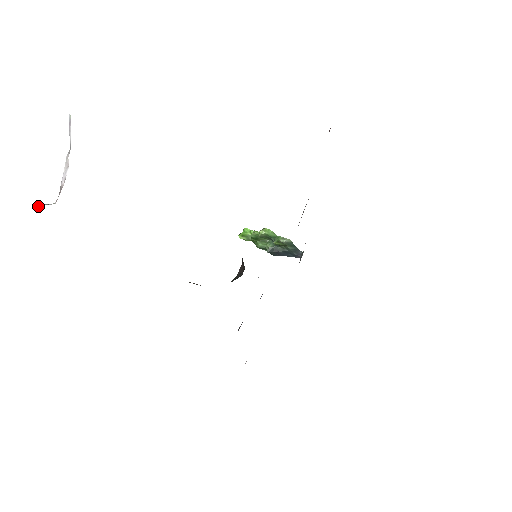
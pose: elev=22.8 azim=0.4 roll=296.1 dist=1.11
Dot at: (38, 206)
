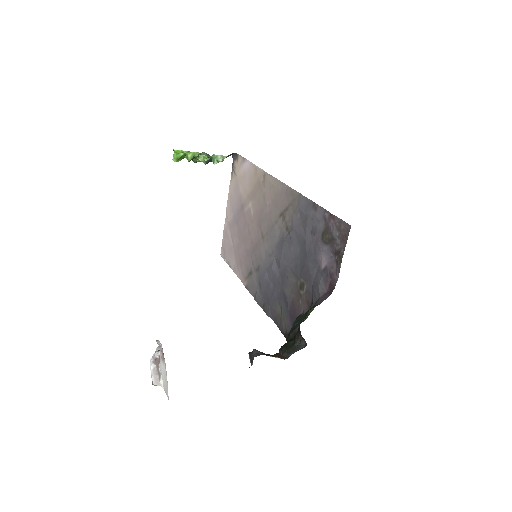
Dot at: (157, 384)
